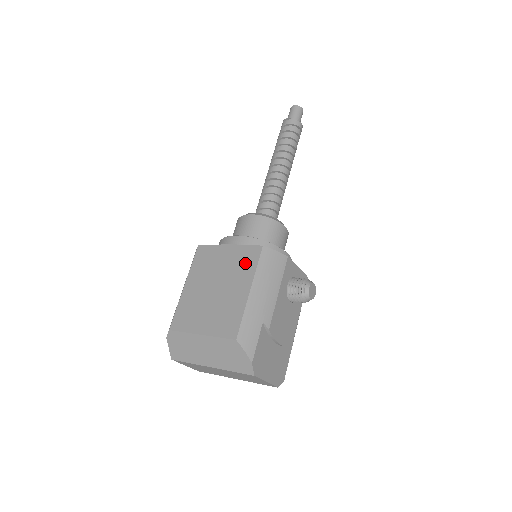
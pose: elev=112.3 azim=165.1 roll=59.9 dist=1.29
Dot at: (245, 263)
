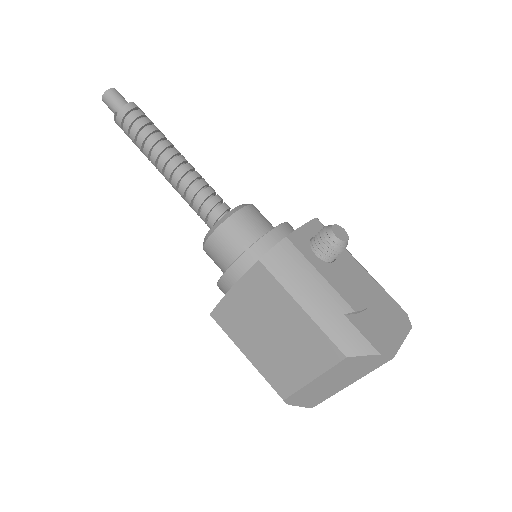
Dot at: (265, 290)
